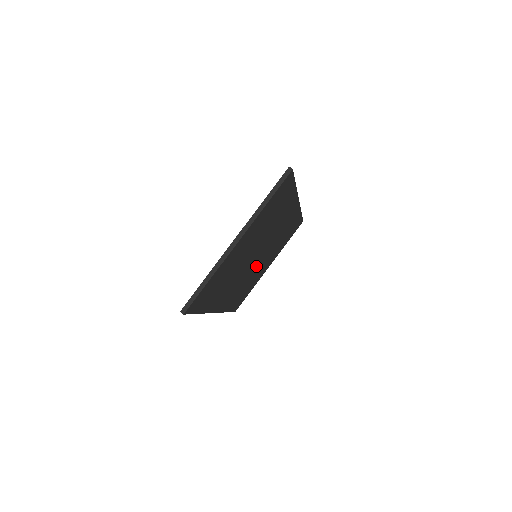
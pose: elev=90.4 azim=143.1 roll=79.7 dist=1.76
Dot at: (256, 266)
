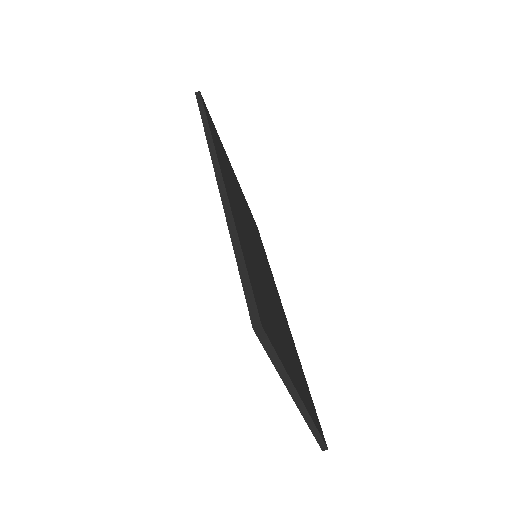
Dot at: (253, 235)
